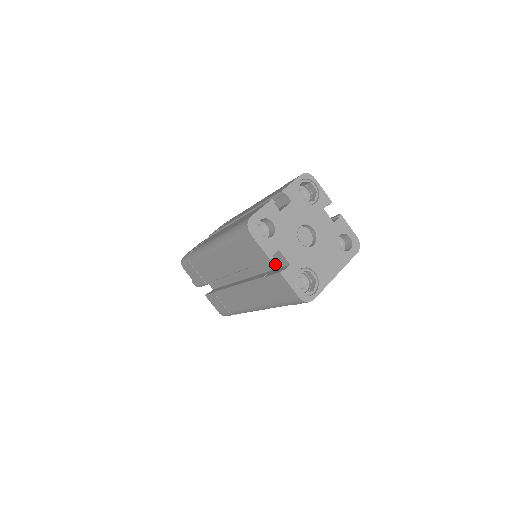
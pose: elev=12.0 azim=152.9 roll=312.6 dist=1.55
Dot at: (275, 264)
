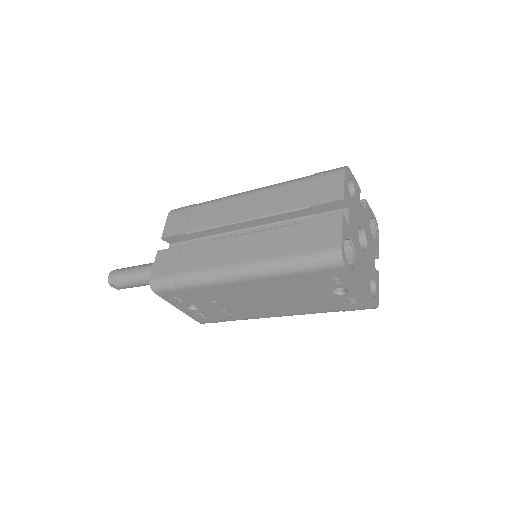
Dot at: occluded
